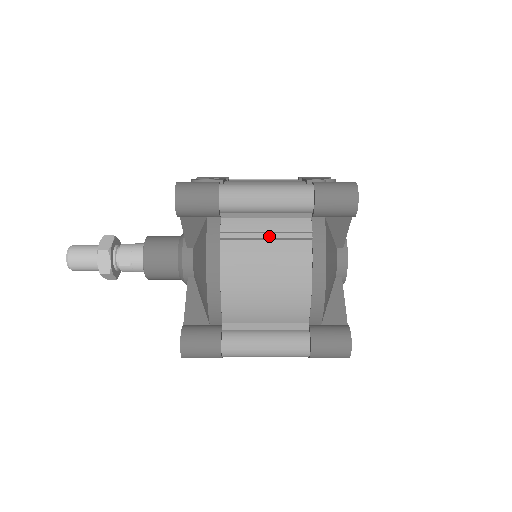
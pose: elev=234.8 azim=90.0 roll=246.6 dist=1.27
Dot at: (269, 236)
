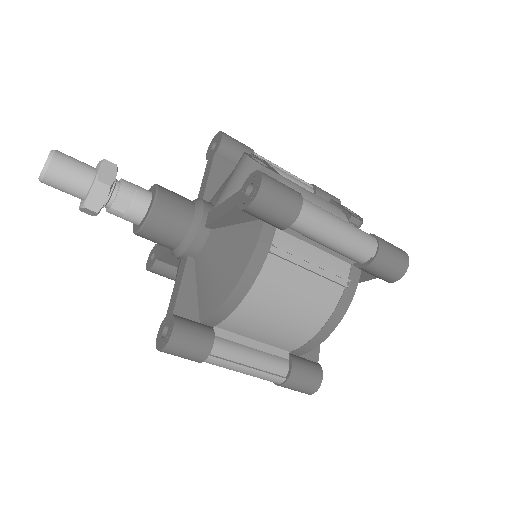
Dot at: (313, 268)
